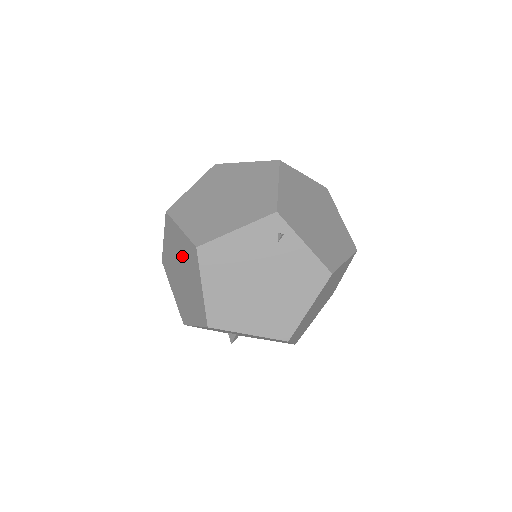
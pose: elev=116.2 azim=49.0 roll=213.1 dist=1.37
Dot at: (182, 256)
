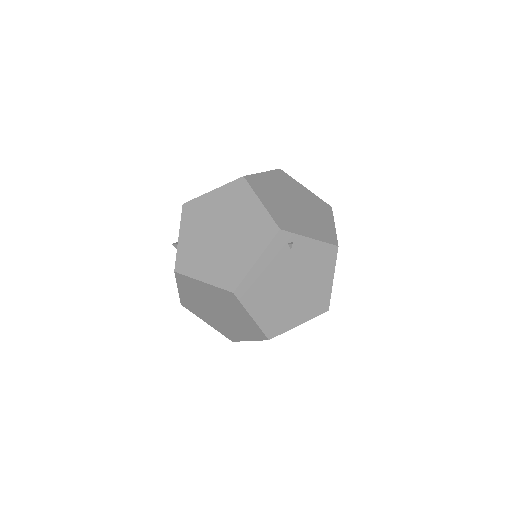
Dot at: (213, 300)
